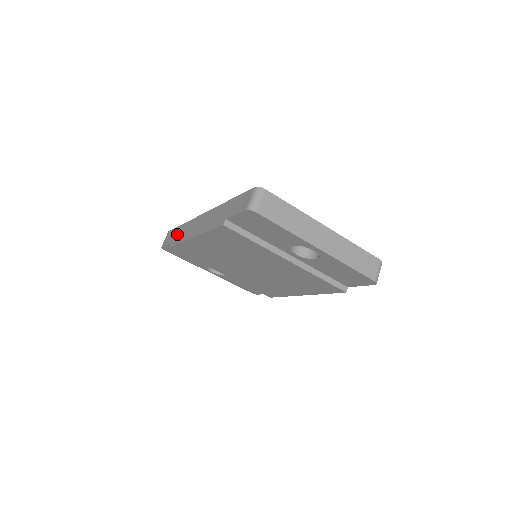
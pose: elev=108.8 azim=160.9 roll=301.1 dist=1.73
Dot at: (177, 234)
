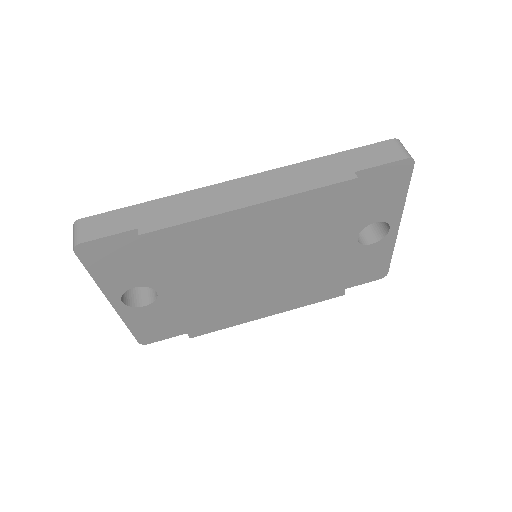
Dot at: (153, 213)
